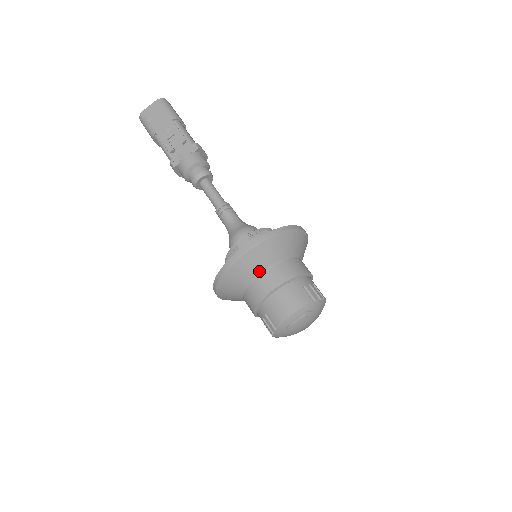
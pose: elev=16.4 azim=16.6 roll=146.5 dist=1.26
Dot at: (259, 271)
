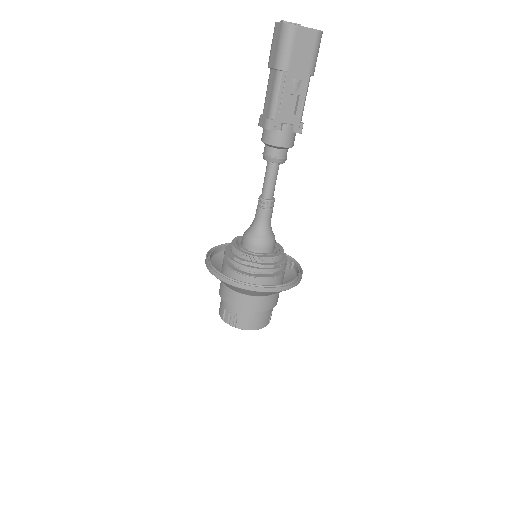
Dot at: (262, 296)
